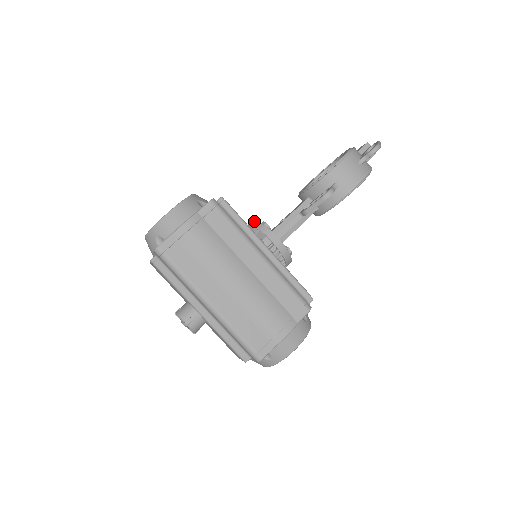
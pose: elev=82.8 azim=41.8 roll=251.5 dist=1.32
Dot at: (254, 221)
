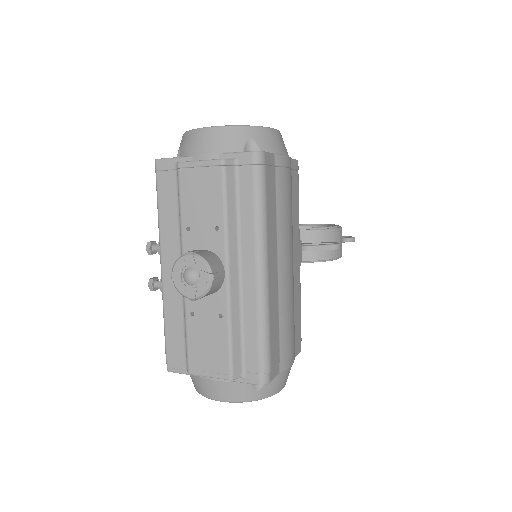
Dot at: occluded
